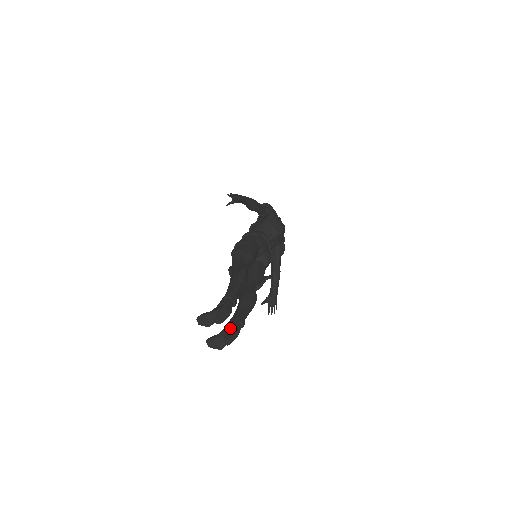
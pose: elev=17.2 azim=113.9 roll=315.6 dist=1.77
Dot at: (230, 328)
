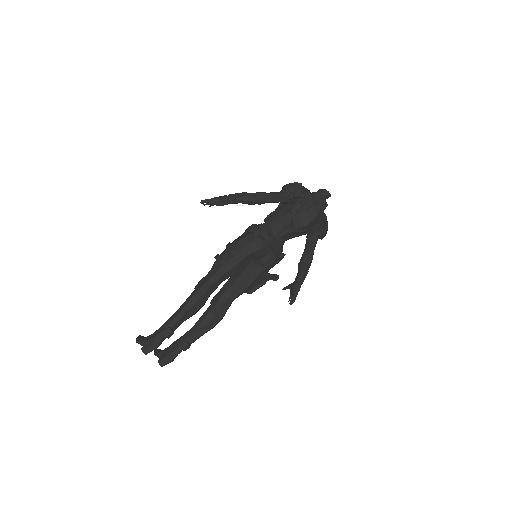
Dot at: (167, 352)
